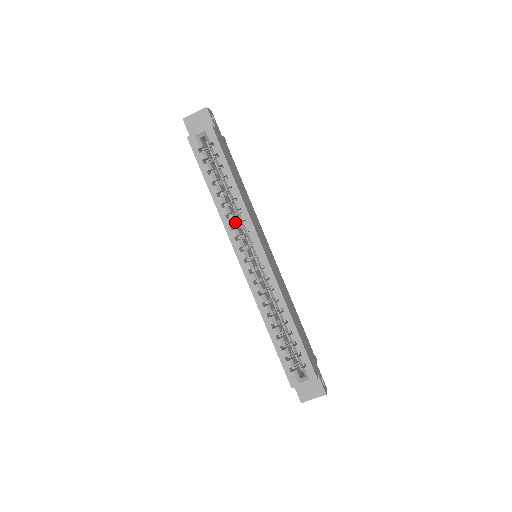
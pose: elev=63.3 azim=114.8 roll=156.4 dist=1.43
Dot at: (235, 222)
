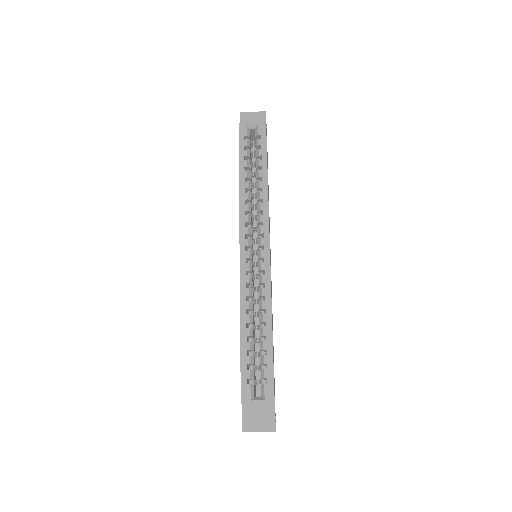
Dot at: (251, 211)
